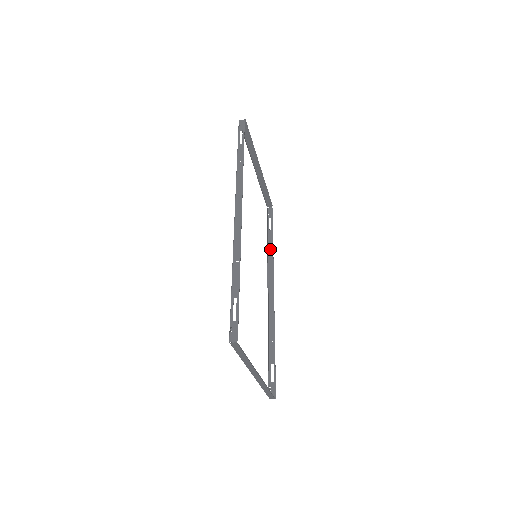
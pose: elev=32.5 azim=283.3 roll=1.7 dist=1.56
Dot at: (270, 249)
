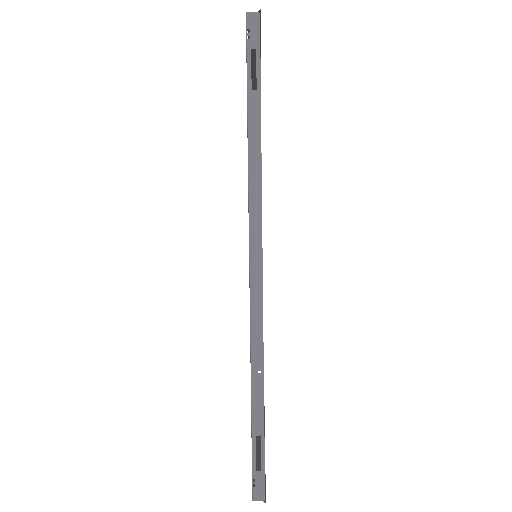
Dot at: occluded
